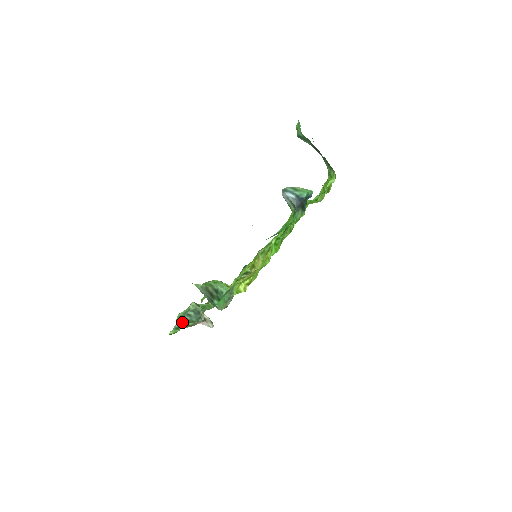
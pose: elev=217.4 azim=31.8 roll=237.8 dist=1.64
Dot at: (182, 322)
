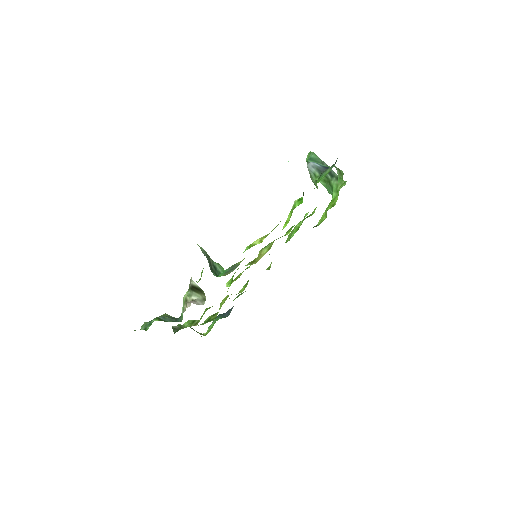
Dot at: (152, 322)
